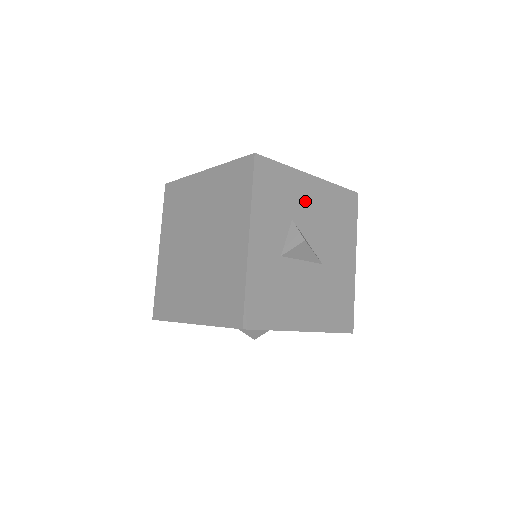
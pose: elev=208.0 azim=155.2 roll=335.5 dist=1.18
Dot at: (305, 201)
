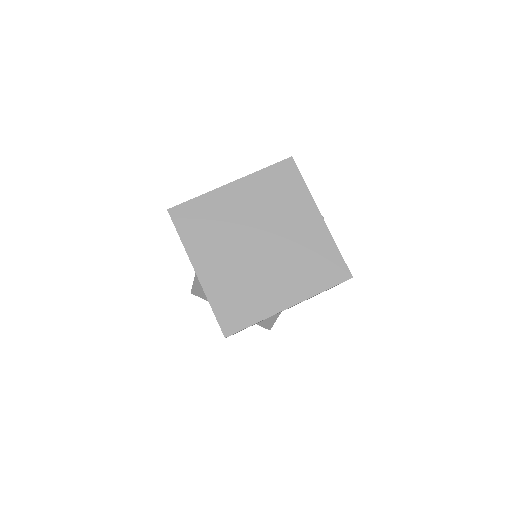
Dot at: occluded
